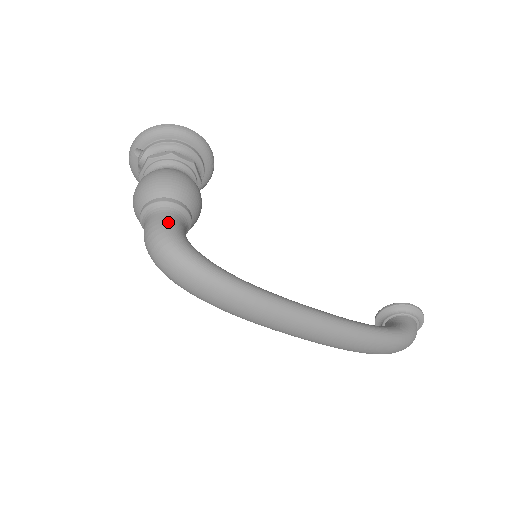
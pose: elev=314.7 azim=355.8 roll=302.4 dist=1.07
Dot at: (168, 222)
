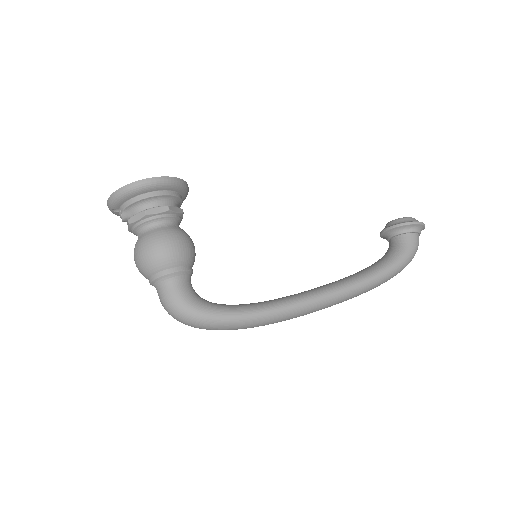
Dot at: (175, 295)
